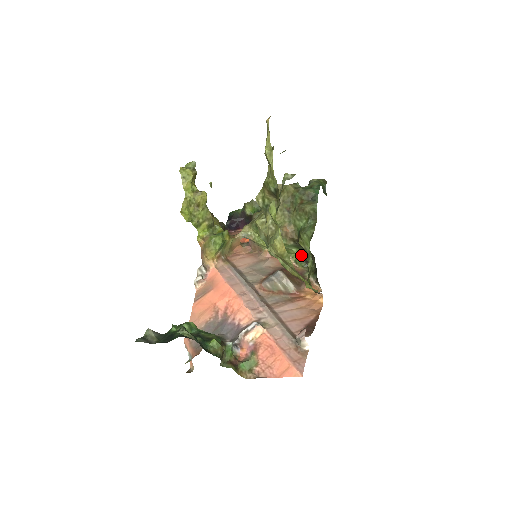
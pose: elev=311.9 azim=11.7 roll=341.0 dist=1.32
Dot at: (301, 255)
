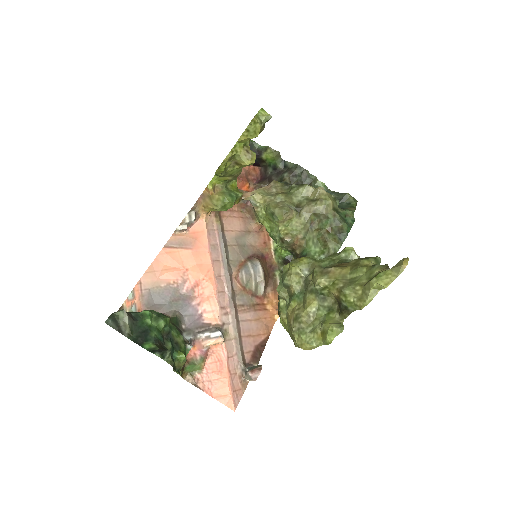
Dot at: (285, 253)
